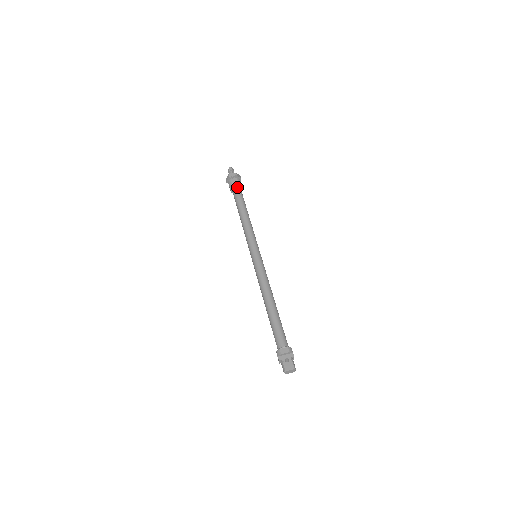
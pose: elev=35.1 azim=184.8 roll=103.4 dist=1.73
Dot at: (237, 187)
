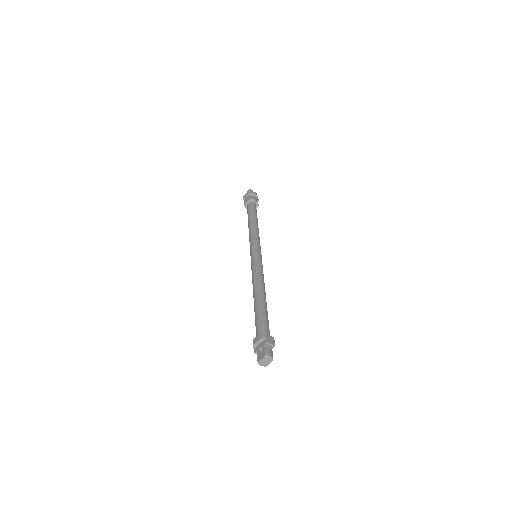
Dot at: (248, 203)
